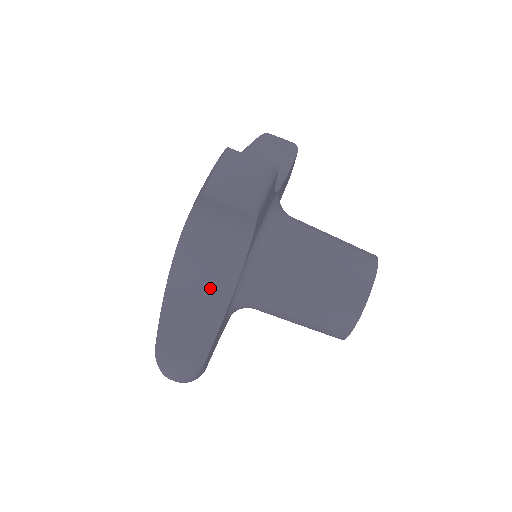
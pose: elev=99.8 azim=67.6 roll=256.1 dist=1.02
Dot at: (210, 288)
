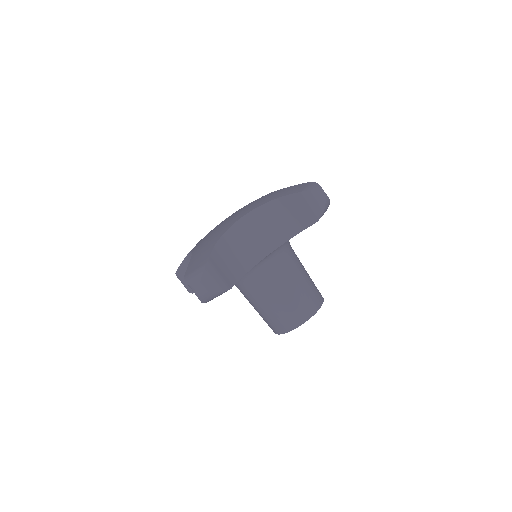
Dot at: (250, 249)
